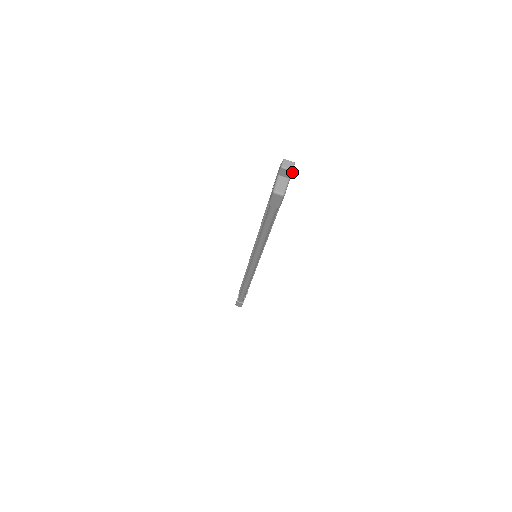
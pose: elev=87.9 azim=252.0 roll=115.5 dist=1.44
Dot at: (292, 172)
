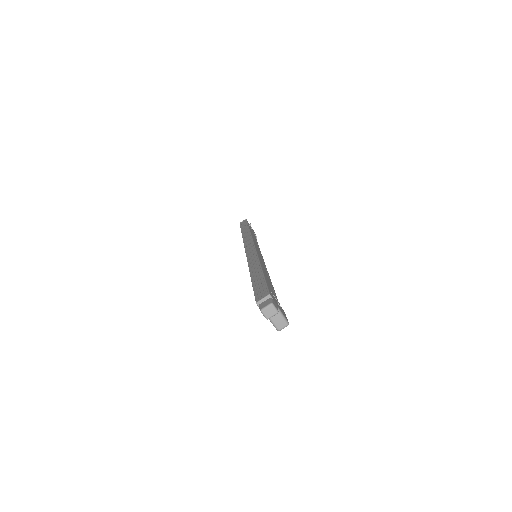
Dot at: (272, 298)
